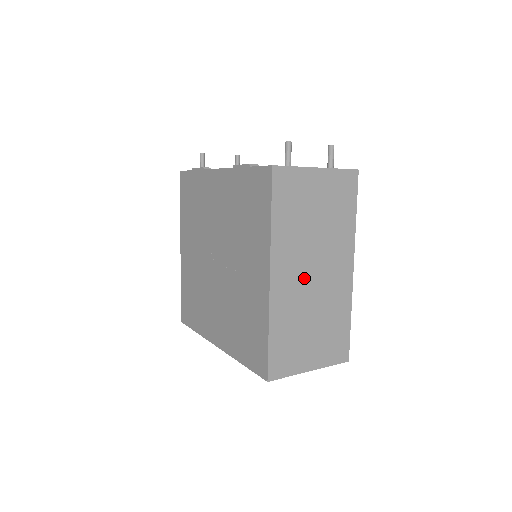
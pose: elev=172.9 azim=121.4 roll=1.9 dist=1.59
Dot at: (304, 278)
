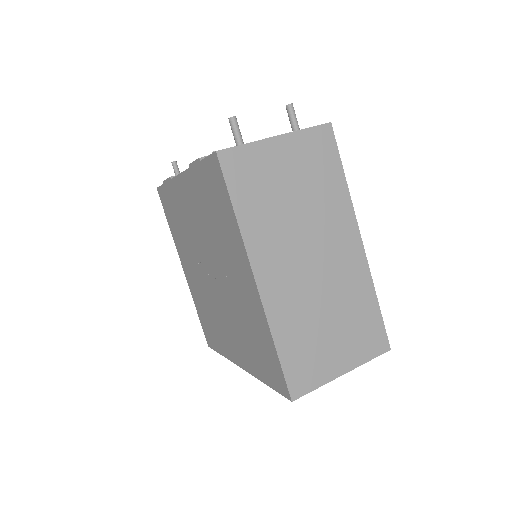
Dot at: (300, 270)
